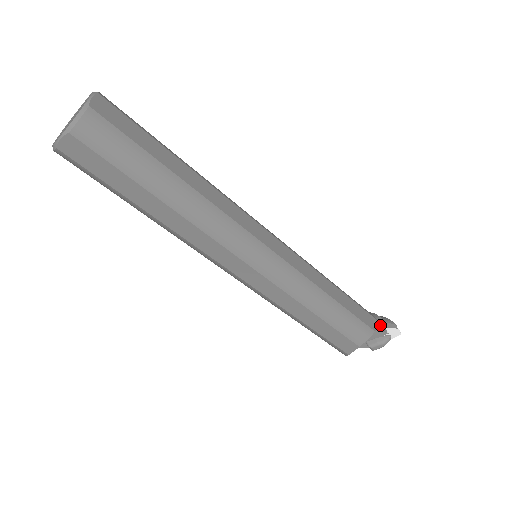
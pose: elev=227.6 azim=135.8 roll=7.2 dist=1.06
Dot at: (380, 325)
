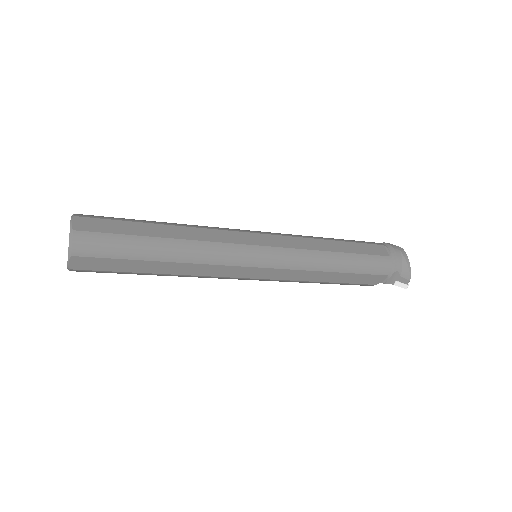
Dot at: (388, 280)
